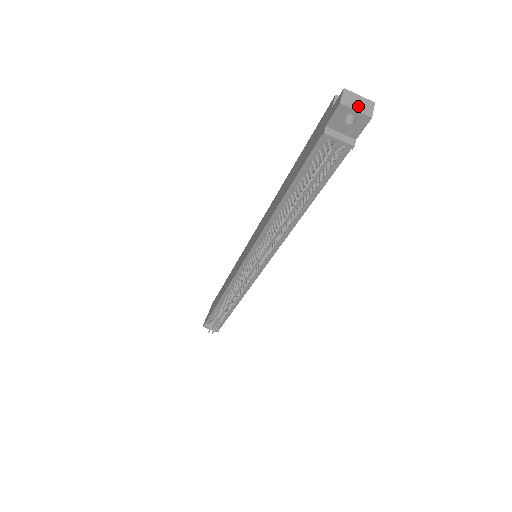
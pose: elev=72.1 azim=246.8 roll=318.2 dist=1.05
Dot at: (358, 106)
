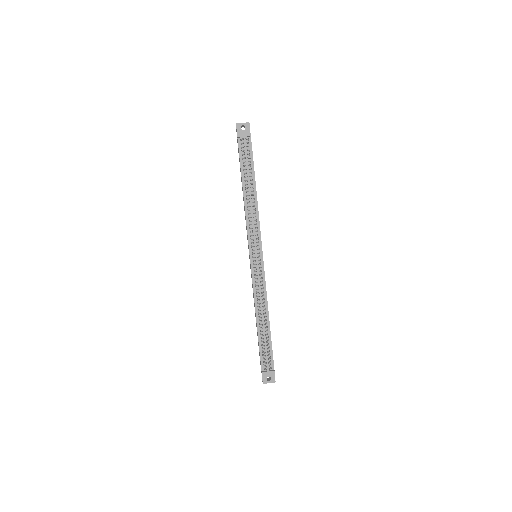
Dot at: (243, 123)
